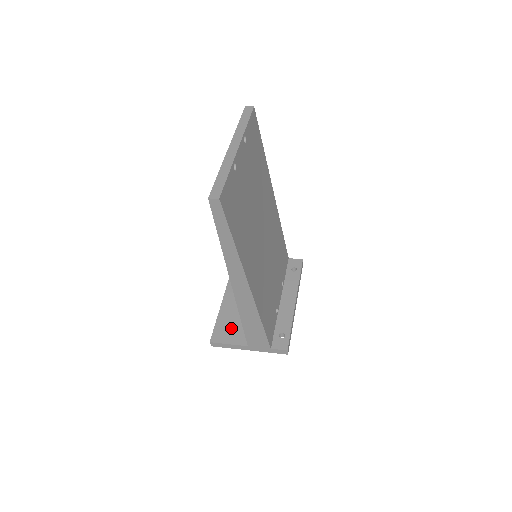
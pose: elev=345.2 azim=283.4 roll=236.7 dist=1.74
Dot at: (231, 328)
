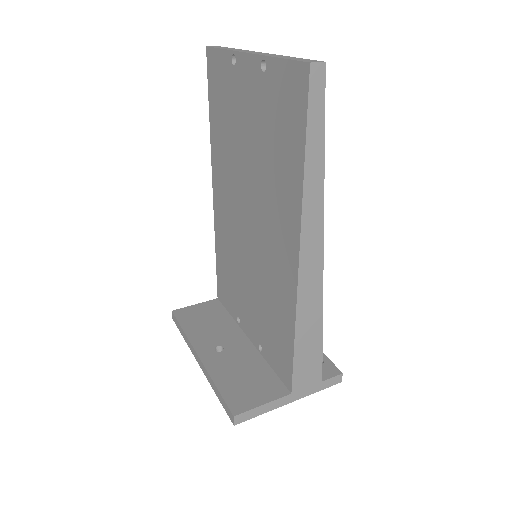
Dot at: (247, 385)
